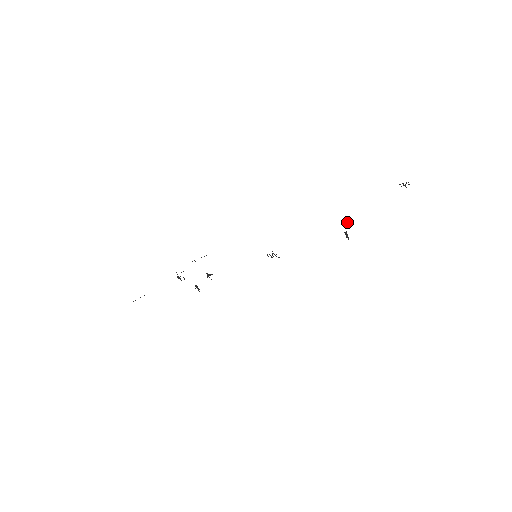
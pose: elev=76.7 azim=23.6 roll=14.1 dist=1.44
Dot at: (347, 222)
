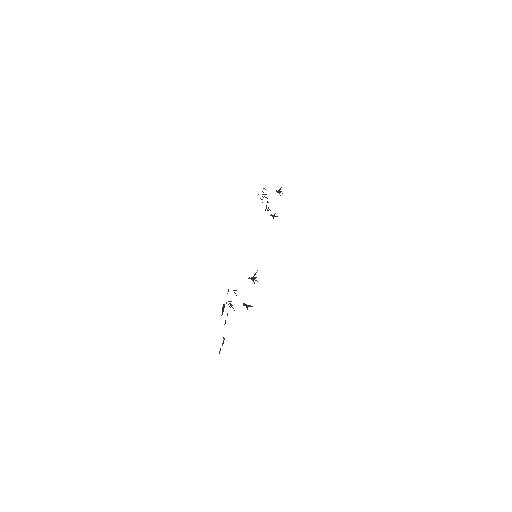
Dot at: occluded
